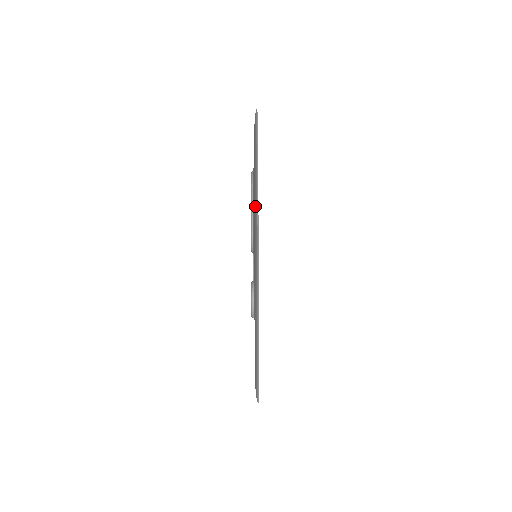
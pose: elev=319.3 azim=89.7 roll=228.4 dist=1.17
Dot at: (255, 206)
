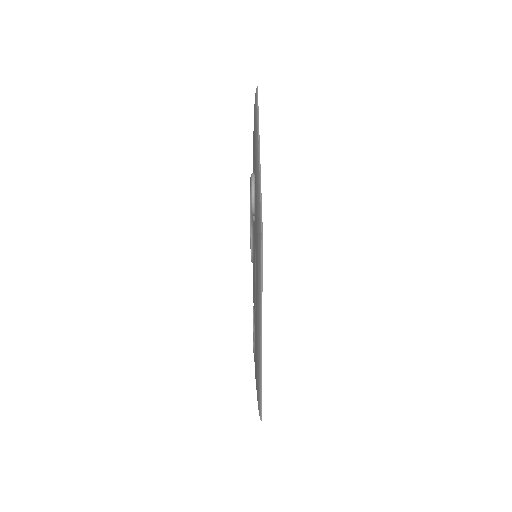
Dot at: occluded
